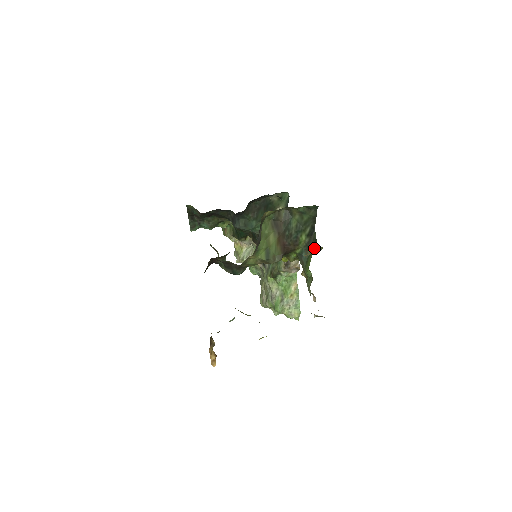
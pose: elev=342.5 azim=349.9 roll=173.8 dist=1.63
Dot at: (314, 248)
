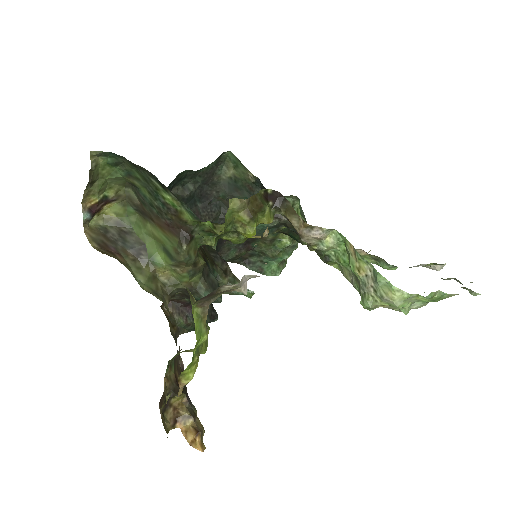
Dot at: occluded
